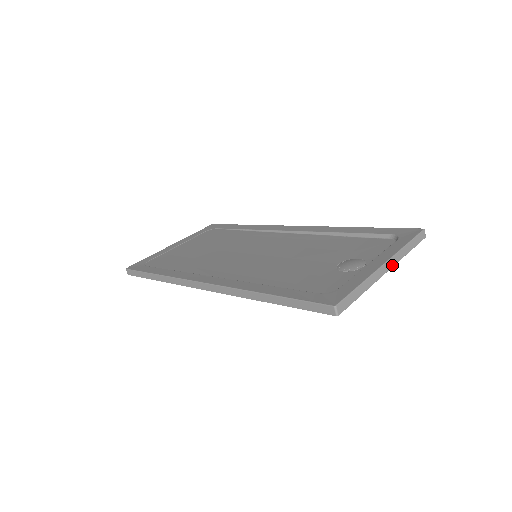
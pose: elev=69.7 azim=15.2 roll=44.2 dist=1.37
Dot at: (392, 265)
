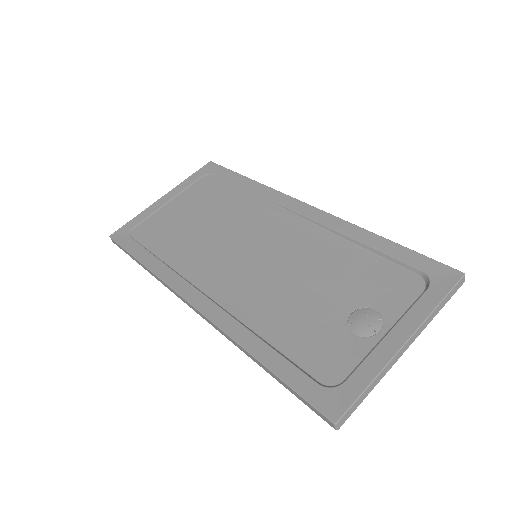
Dot at: (414, 339)
